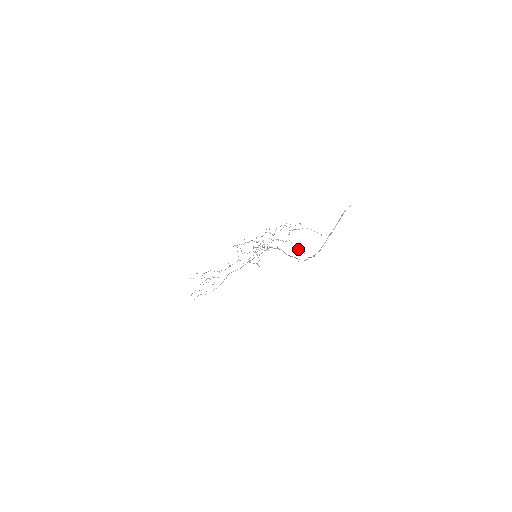
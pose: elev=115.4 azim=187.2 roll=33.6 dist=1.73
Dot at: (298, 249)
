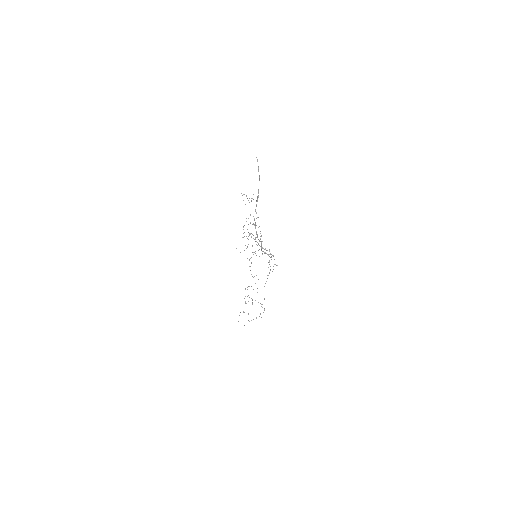
Dot at: occluded
